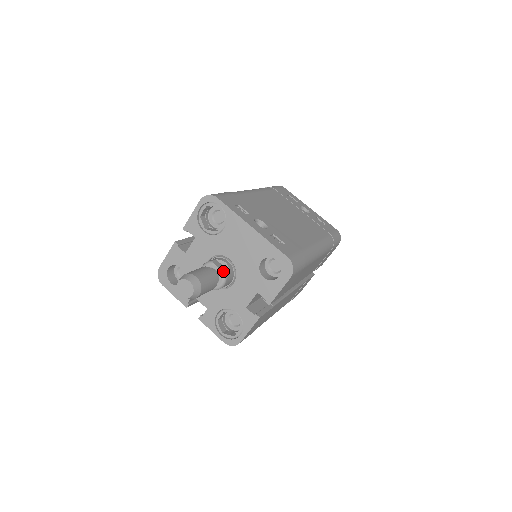
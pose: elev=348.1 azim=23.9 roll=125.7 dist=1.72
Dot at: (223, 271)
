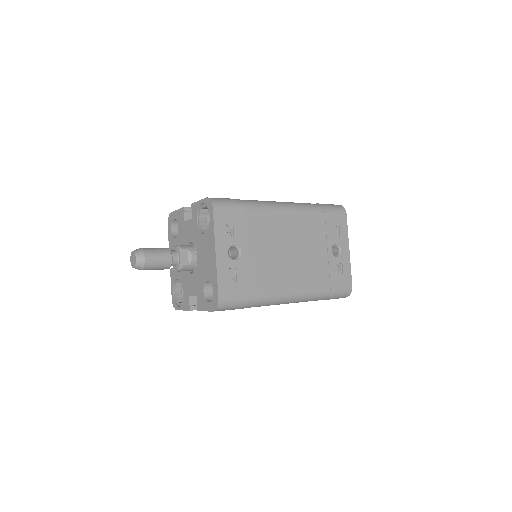
Dot at: (182, 263)
